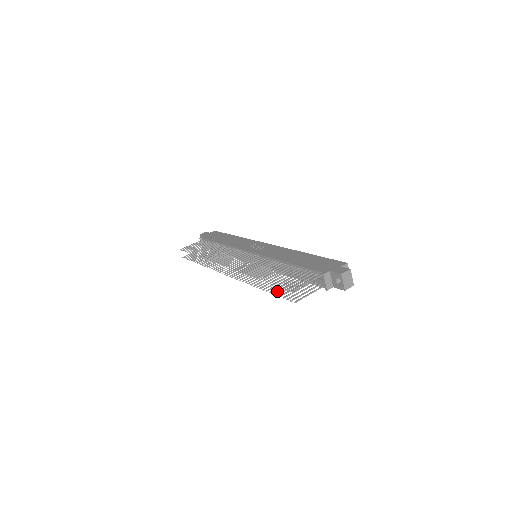
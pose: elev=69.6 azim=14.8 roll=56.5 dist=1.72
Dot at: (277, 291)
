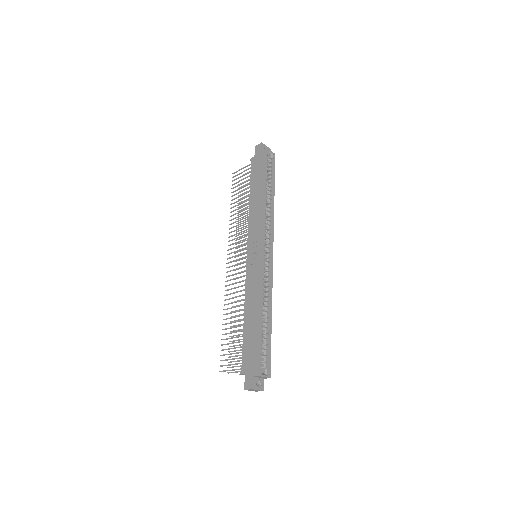
Dot at: (232, 341)
